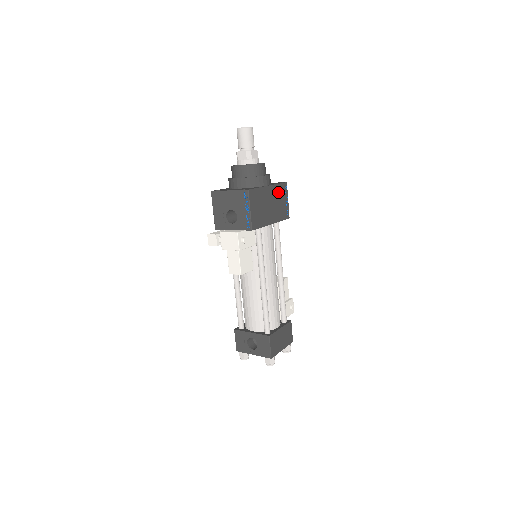
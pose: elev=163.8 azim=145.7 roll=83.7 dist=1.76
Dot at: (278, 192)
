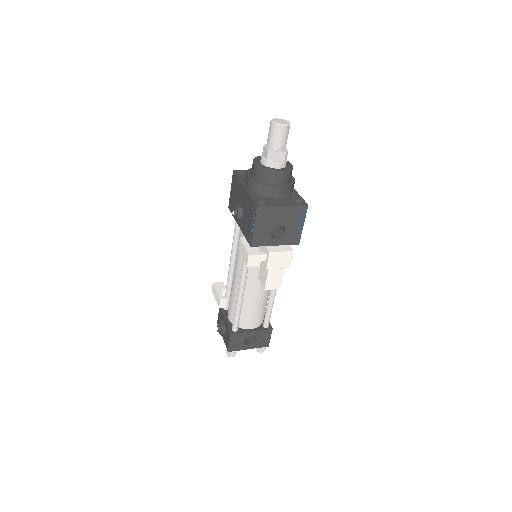
Dot at: occluded
